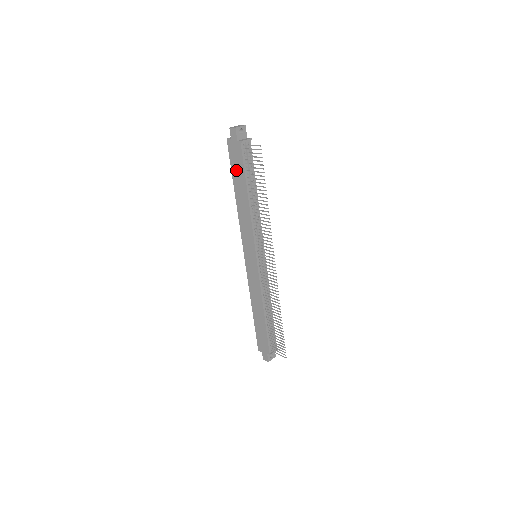
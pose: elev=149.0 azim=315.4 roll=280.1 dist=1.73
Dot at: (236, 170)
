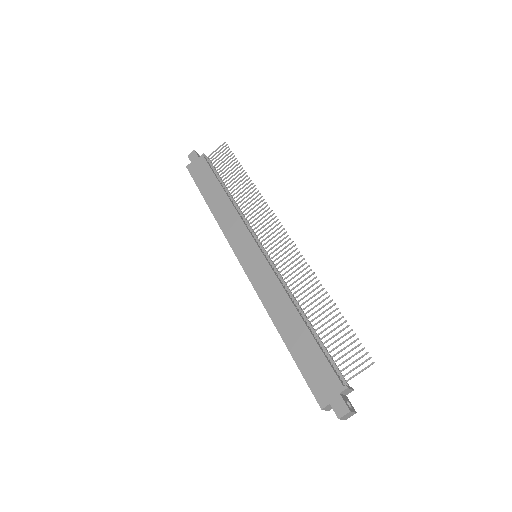
Dot at: (203, 182)
